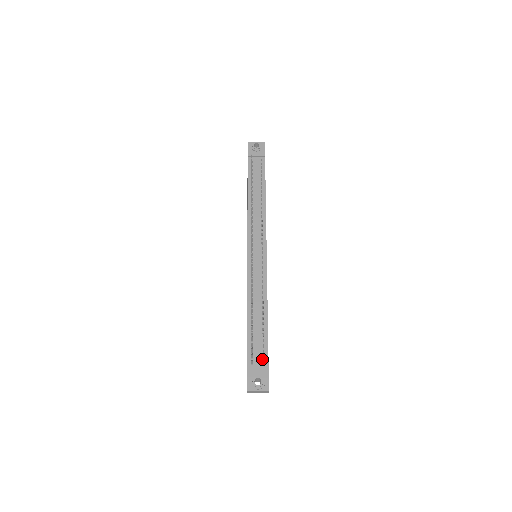
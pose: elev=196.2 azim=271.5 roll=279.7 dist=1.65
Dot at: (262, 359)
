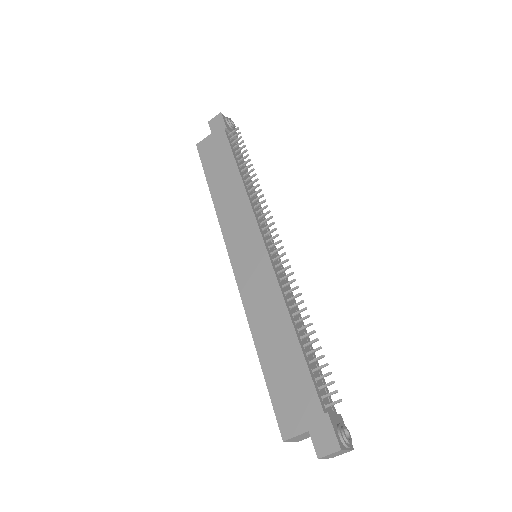
Dot at: (329, 401)
